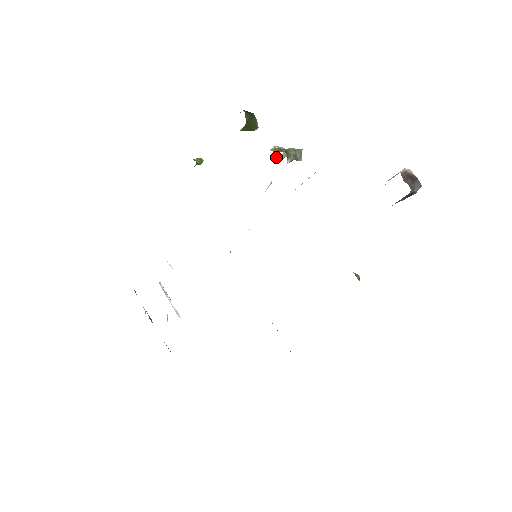
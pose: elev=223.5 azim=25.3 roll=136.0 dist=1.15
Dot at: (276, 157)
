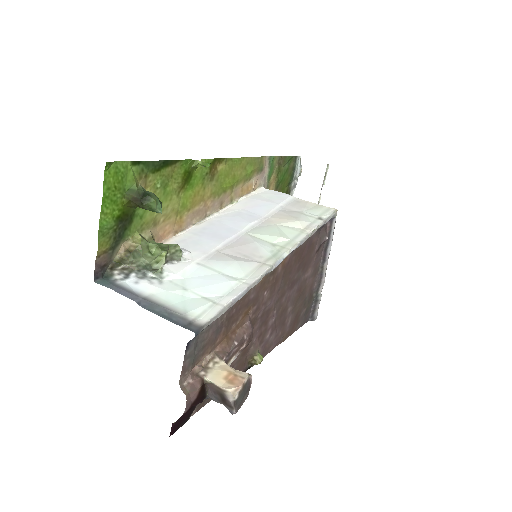
Dot at: (159, 246)
